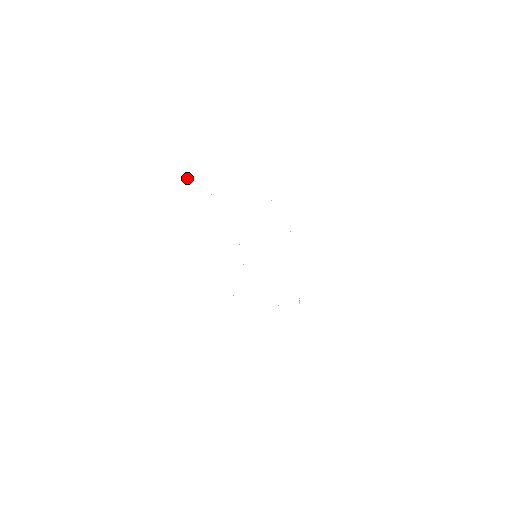
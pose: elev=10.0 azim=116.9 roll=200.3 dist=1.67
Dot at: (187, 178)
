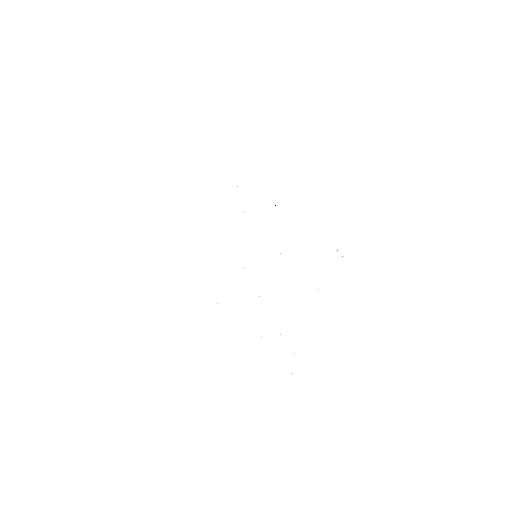
Dot at: occluded
